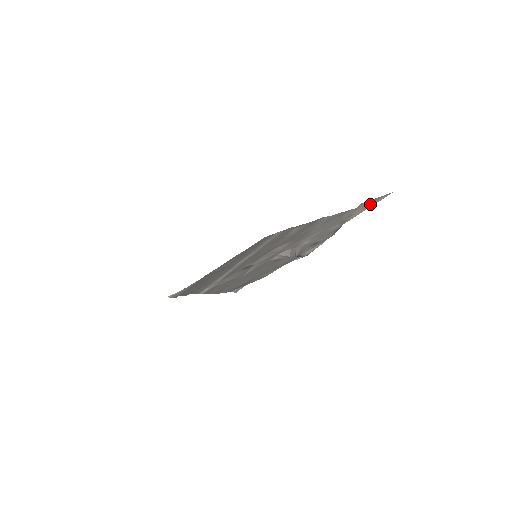
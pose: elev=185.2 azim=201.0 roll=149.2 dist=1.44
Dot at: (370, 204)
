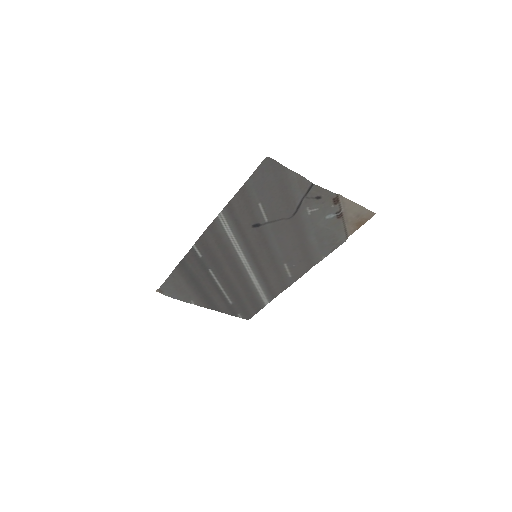
Dot at: (359, 214)
